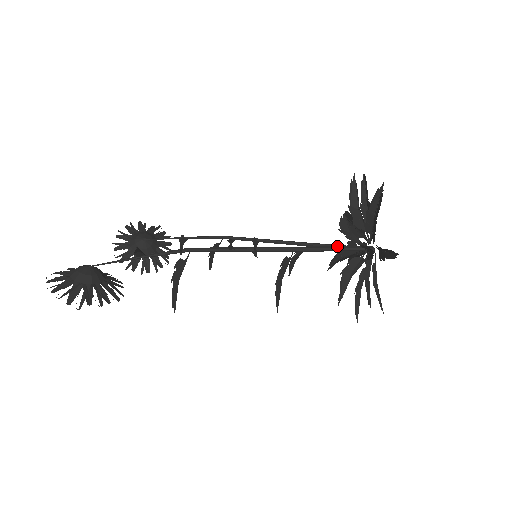
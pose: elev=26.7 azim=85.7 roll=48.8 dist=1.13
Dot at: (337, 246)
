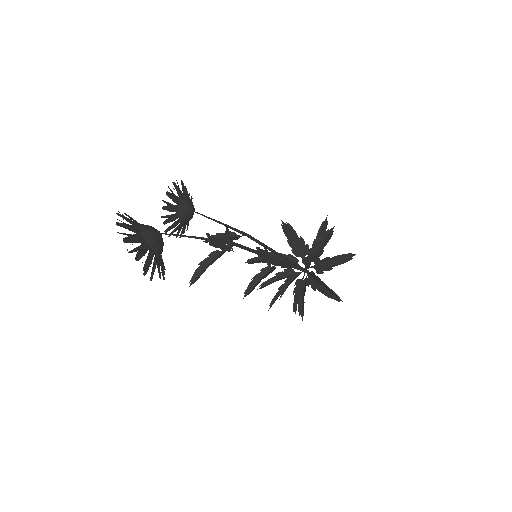
Dot at: (297, 265)
